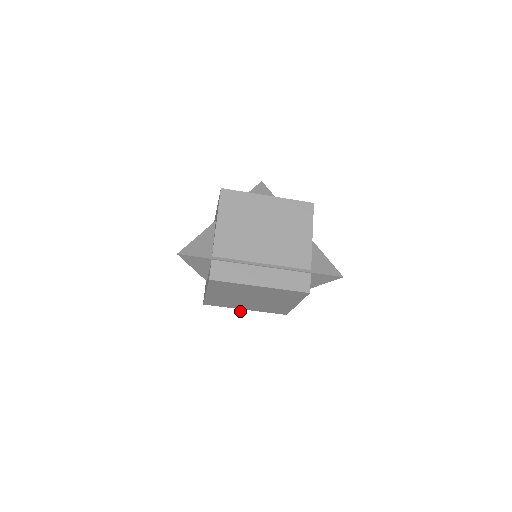
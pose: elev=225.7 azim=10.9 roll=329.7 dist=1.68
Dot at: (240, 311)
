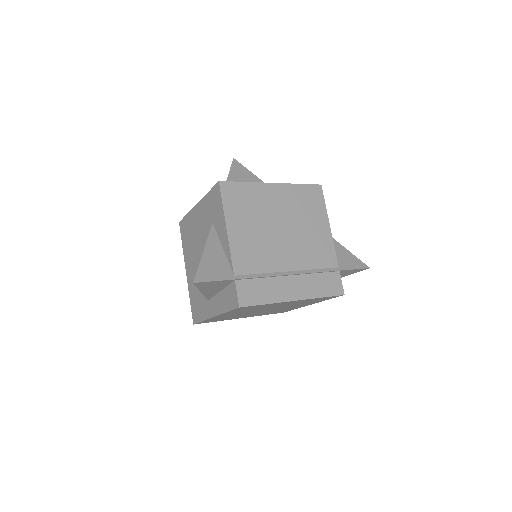
Dot at: occluded
